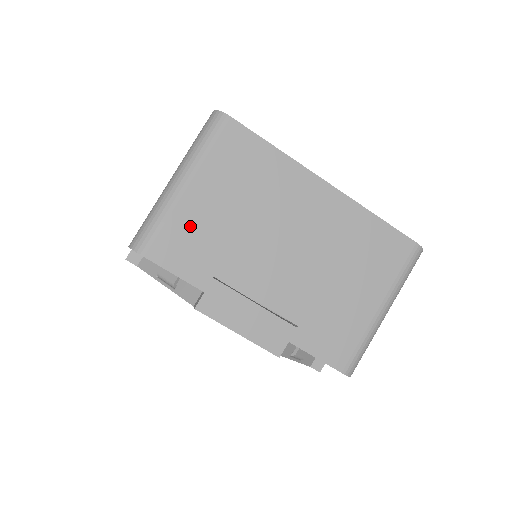
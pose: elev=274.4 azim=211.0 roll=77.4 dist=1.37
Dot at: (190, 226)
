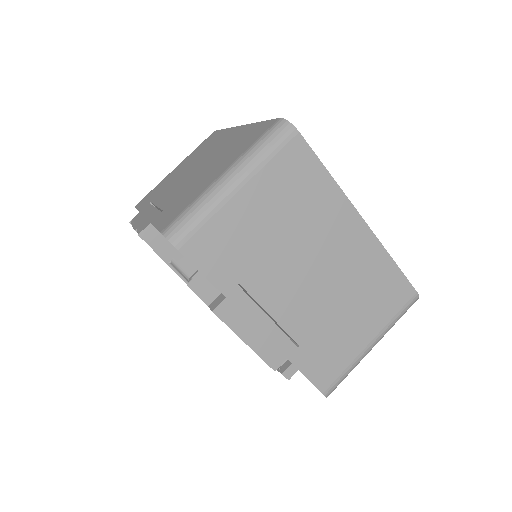
Dot at: (231, 230)
